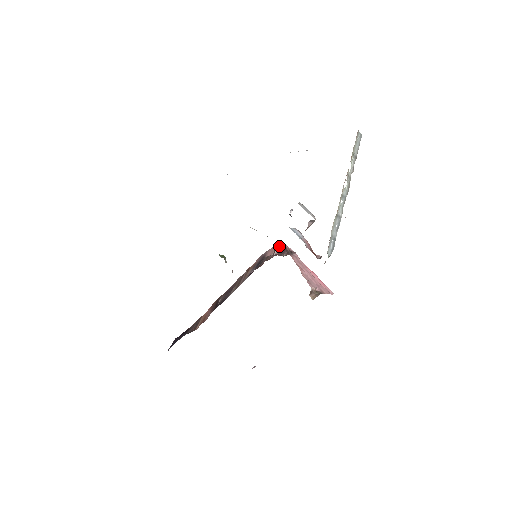
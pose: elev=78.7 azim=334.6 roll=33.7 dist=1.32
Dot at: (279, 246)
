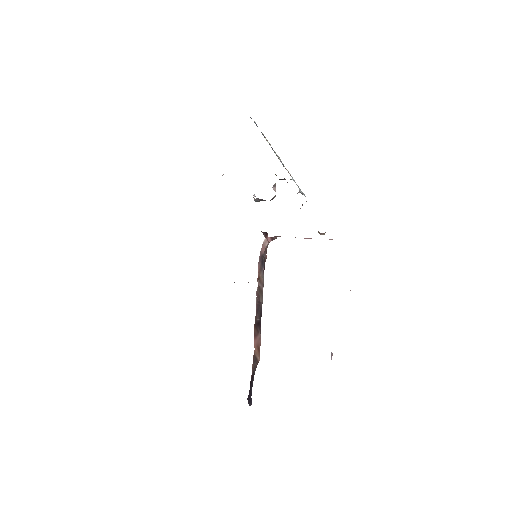
Dot at: (265, 241)
